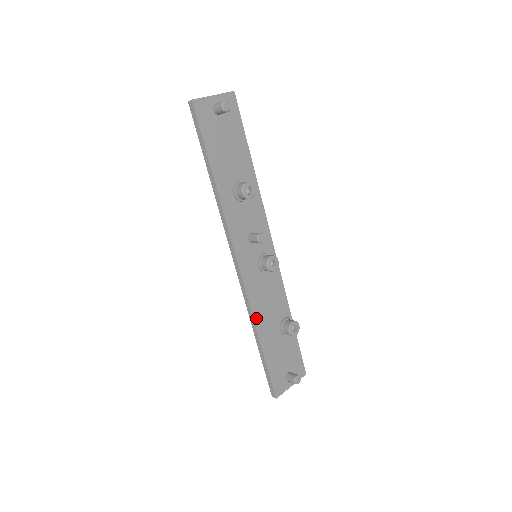
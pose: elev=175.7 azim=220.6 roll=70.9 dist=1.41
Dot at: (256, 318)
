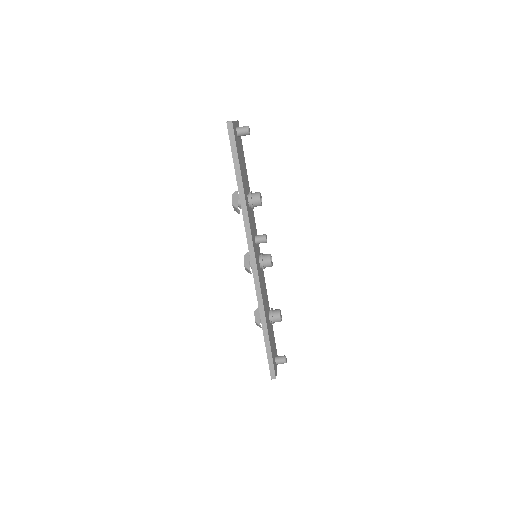
Dot at: (264, 308)
